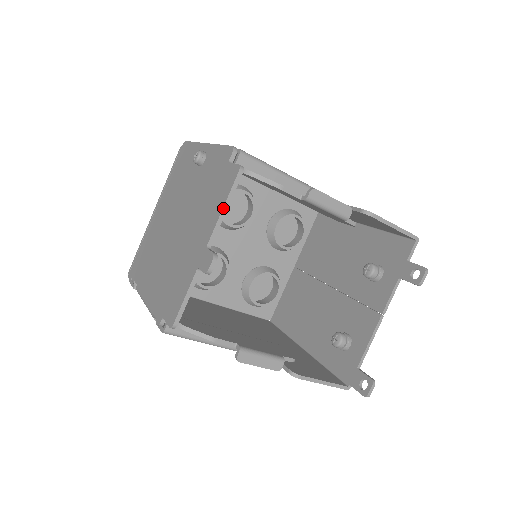
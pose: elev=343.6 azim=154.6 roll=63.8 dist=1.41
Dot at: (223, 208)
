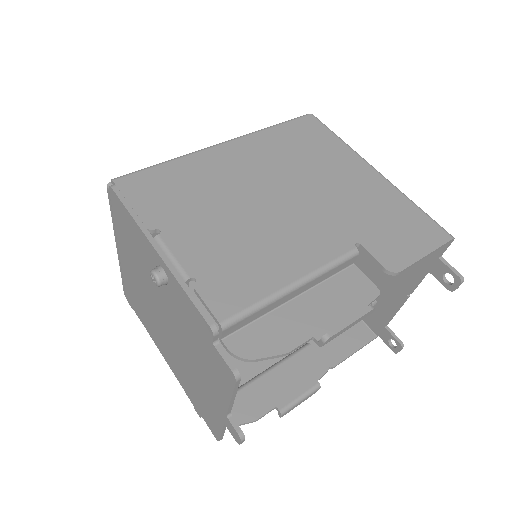
Dot at: (231, 399)
